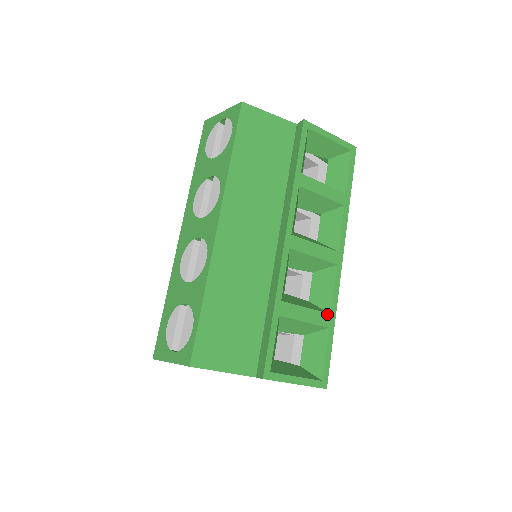
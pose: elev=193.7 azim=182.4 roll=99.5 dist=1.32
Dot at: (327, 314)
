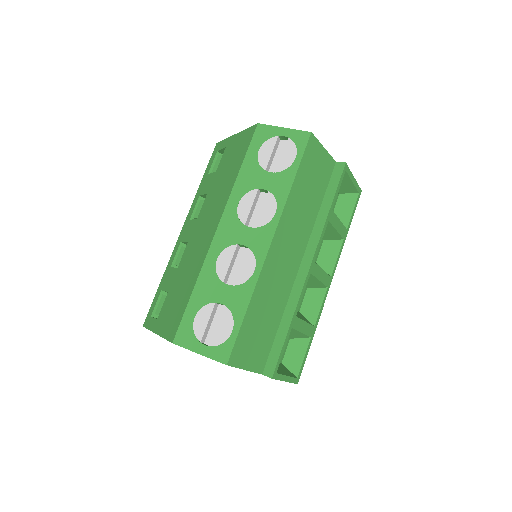
Dot at: (313, 326)
